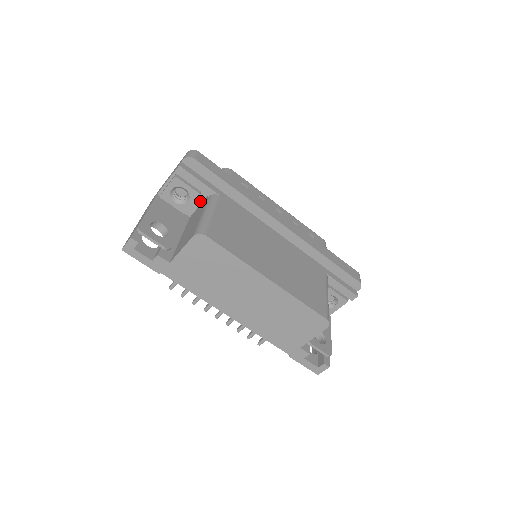
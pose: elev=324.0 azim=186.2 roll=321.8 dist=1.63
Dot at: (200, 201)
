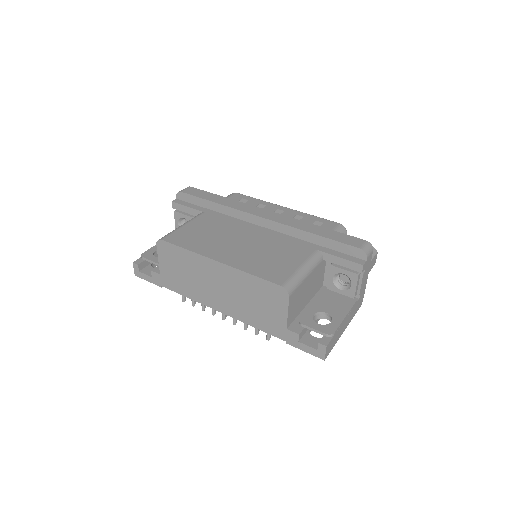
Dot at: occluded
